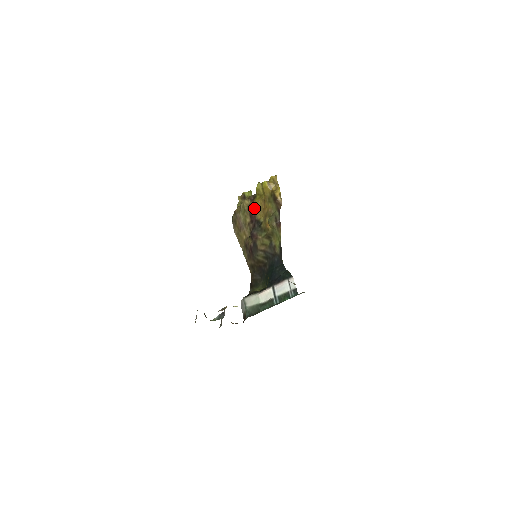
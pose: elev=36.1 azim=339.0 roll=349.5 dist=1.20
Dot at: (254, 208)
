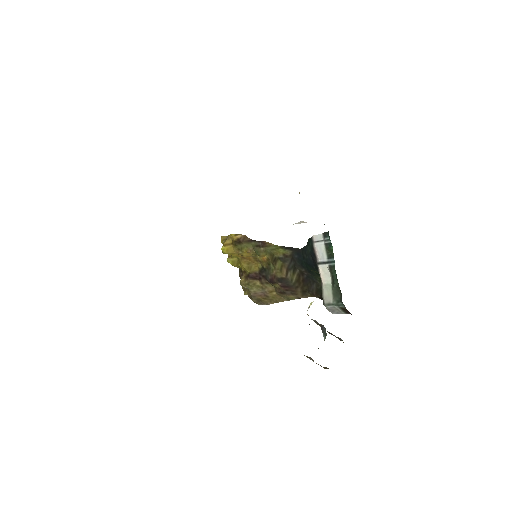
Dot at: (248, 272)
